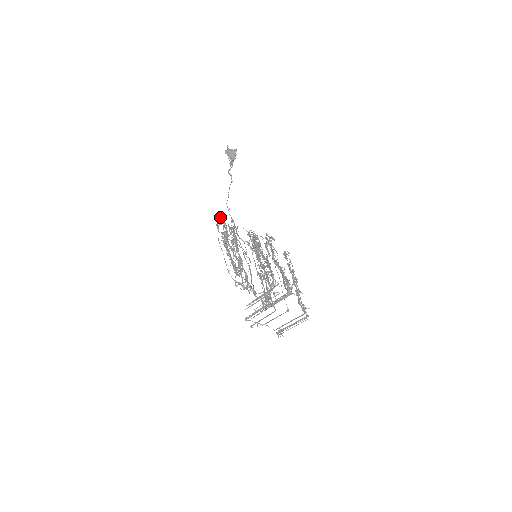
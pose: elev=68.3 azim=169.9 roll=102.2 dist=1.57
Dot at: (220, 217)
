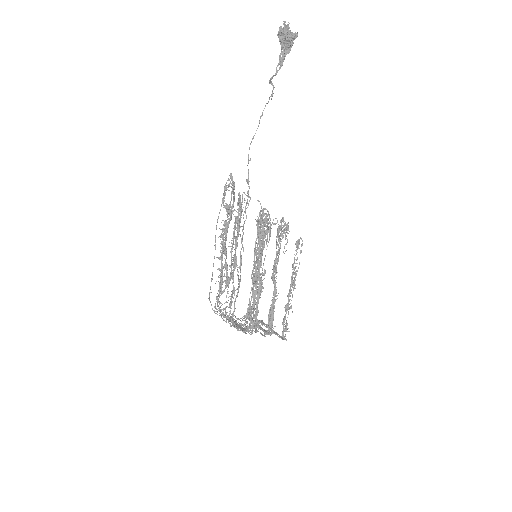
Dot at: (231, 179)
